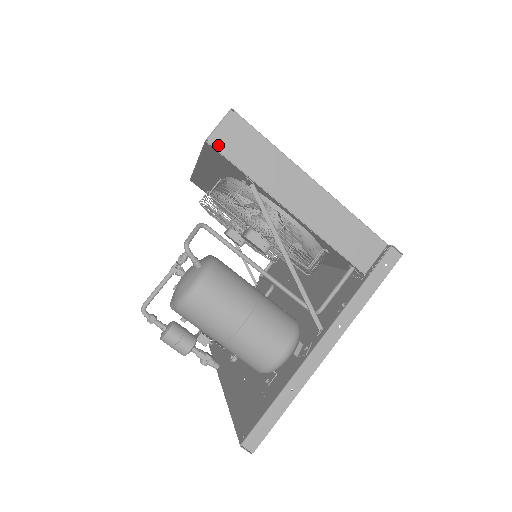
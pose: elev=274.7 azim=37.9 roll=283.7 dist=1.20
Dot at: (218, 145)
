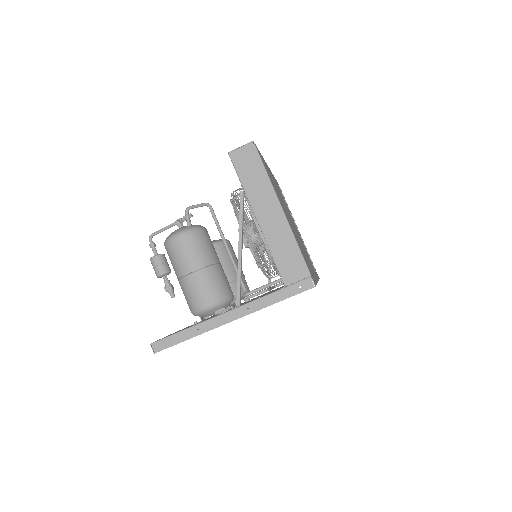
Dot at: (234, 159)
